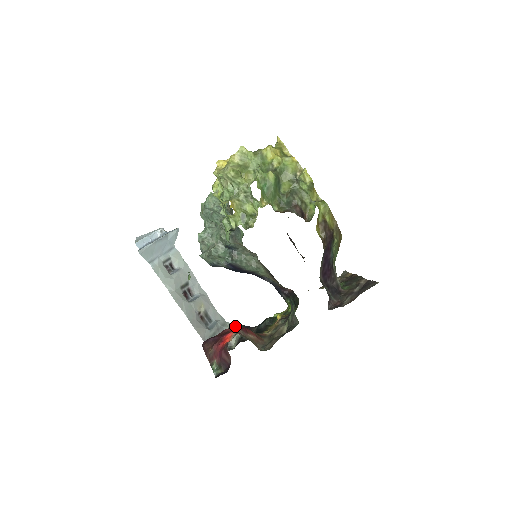
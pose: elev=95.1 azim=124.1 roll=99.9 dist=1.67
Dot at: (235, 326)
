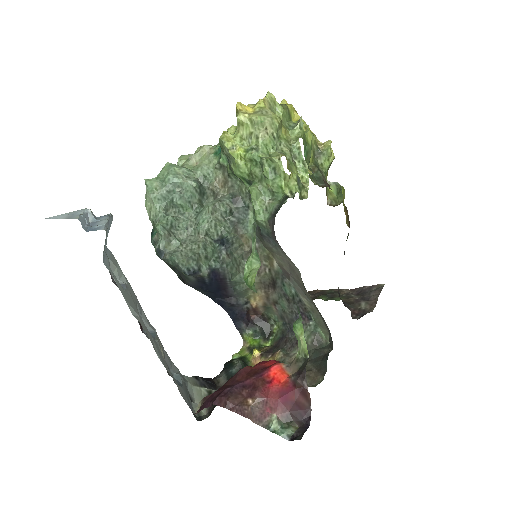
Dot at: (195, 380)
